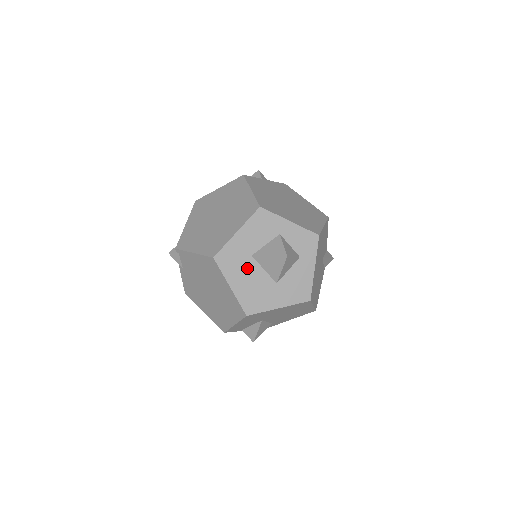
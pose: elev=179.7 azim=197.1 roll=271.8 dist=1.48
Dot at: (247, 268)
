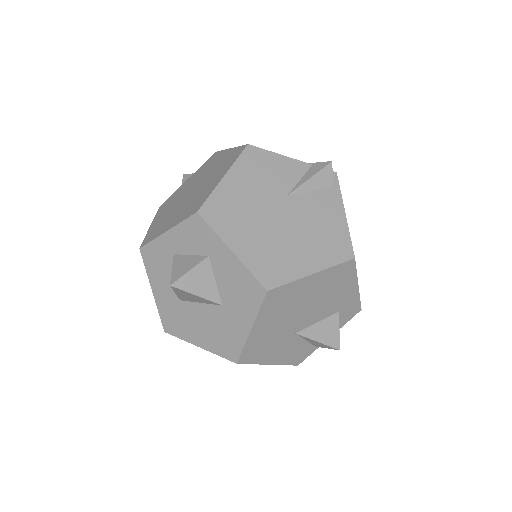
Dot at: (190, 316)
